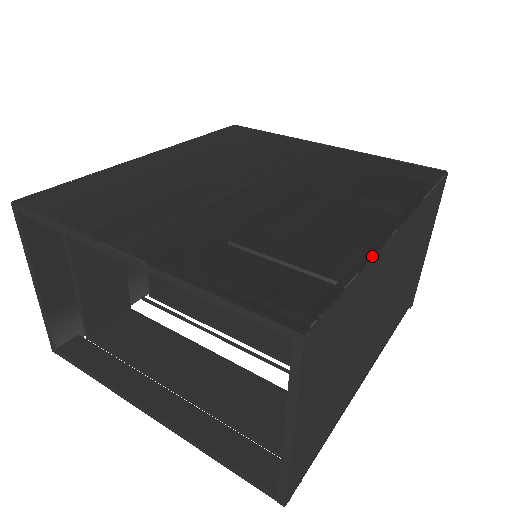
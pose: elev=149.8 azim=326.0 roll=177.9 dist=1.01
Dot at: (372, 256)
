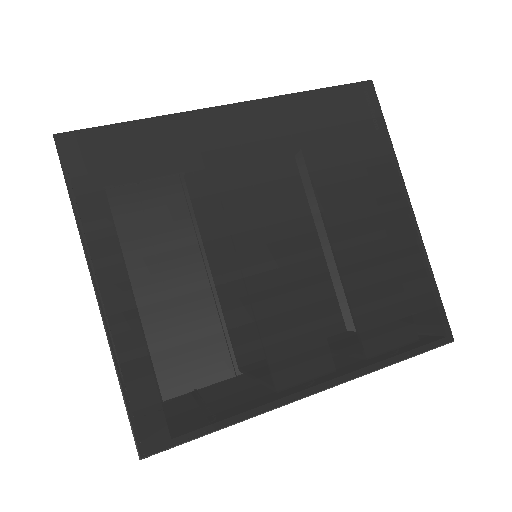
Dot at: (256, 415)
